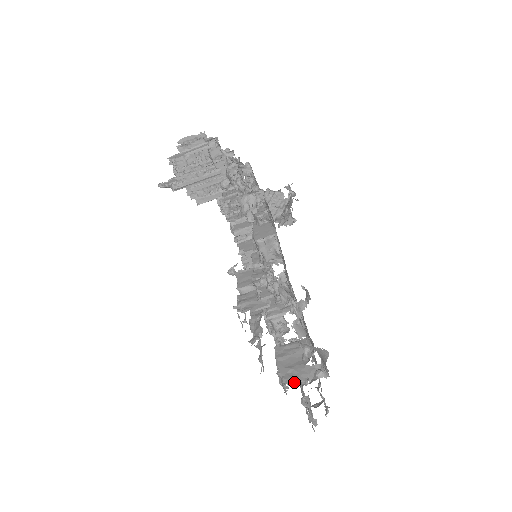
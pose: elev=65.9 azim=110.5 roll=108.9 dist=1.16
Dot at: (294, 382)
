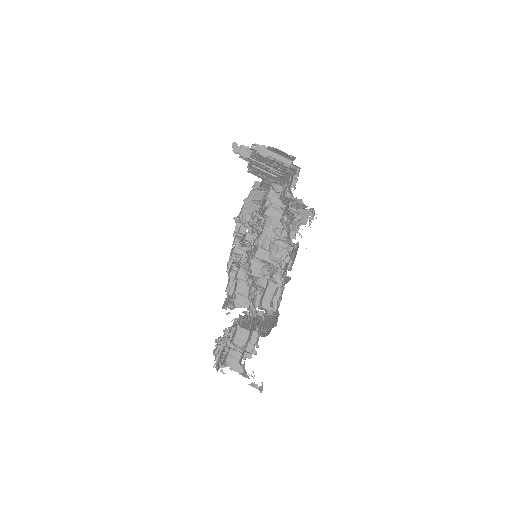
Dot at: occluded
